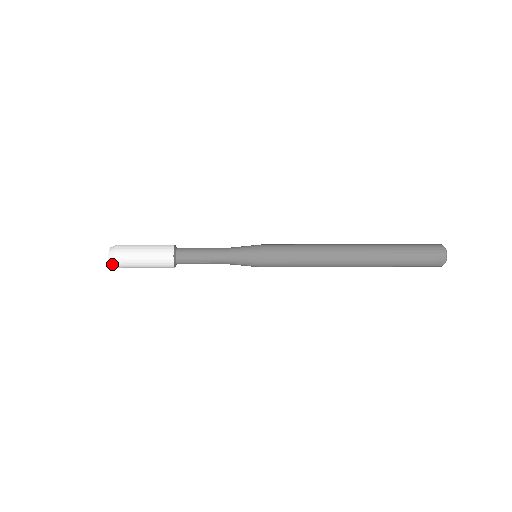
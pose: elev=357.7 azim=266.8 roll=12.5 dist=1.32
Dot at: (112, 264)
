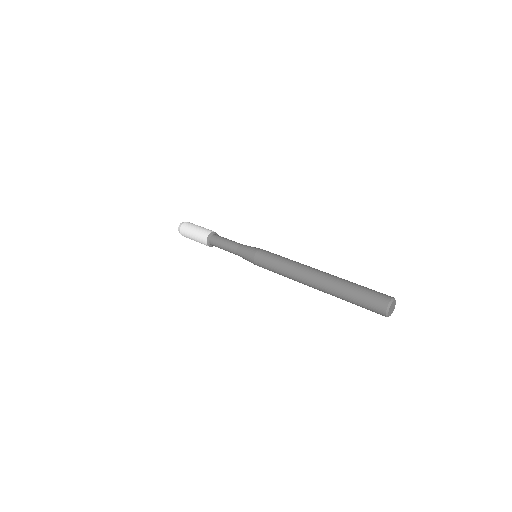
Dot at: (179, 232)
